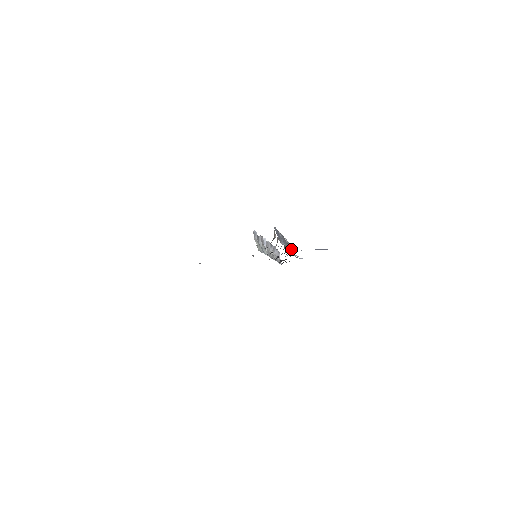
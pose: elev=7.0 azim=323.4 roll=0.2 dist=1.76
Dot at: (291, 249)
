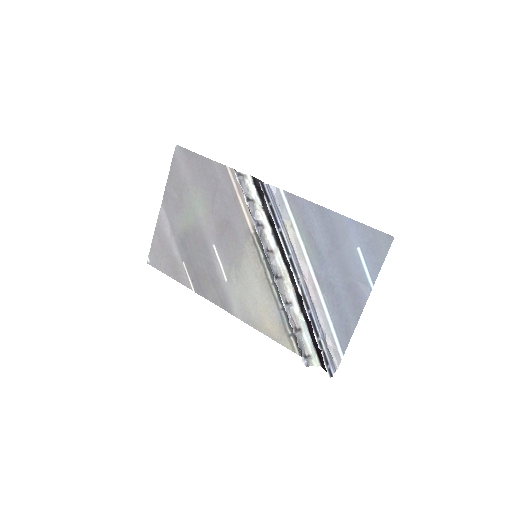
Dot at: (290, 249)
